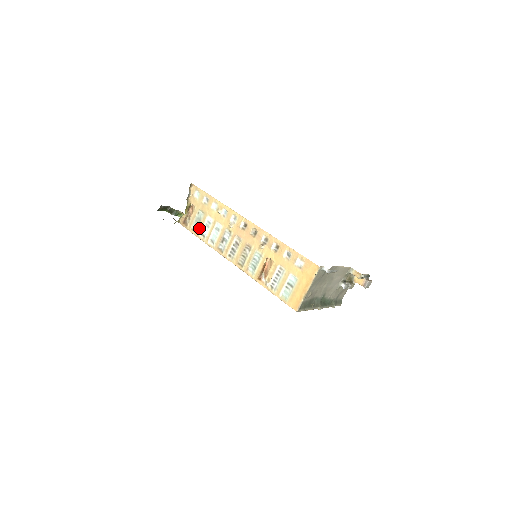
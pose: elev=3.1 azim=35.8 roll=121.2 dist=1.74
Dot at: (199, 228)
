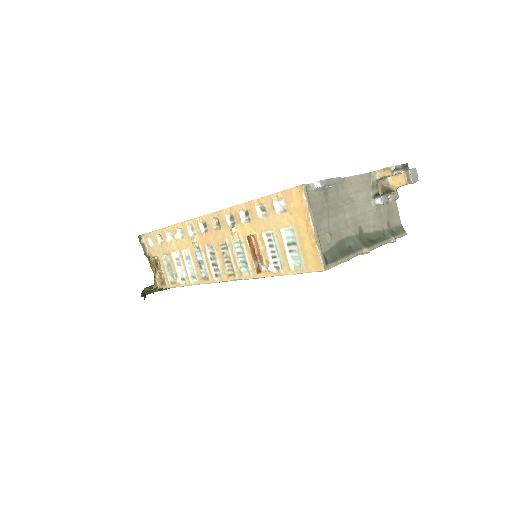
Dot at: (174, 275)
